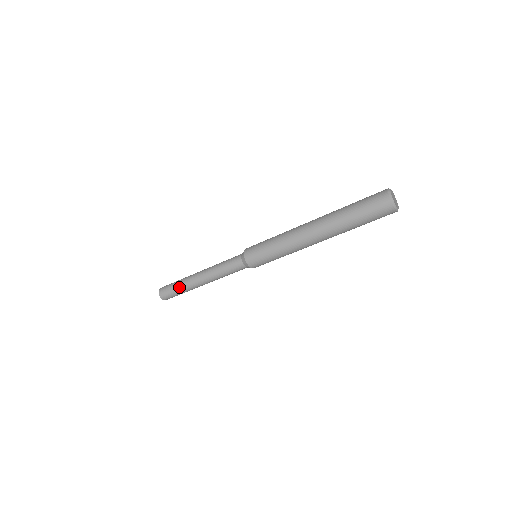
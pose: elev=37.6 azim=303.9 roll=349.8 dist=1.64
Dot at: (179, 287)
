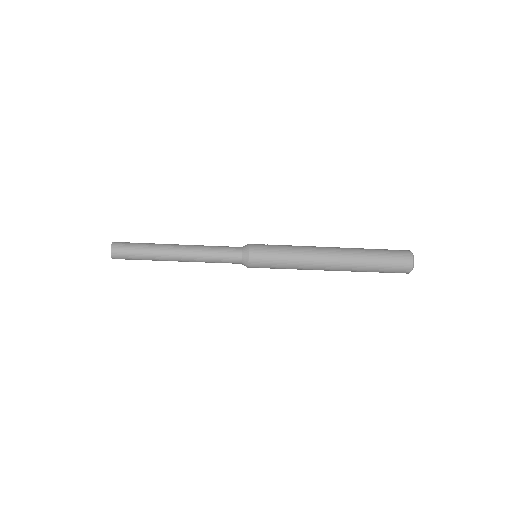
Dot at: (145, 255)
